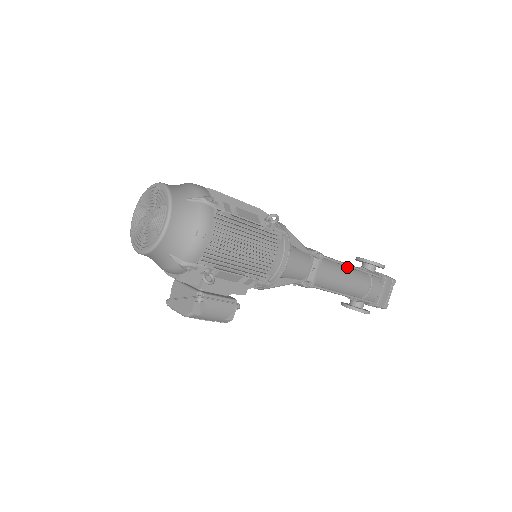
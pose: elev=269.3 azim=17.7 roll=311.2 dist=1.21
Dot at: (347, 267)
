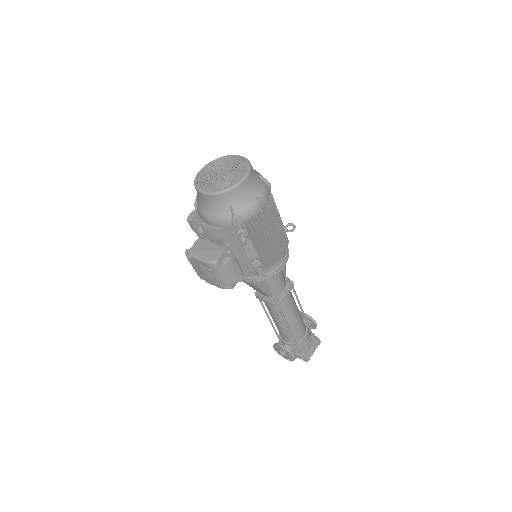
Dot at: (298, 309)
